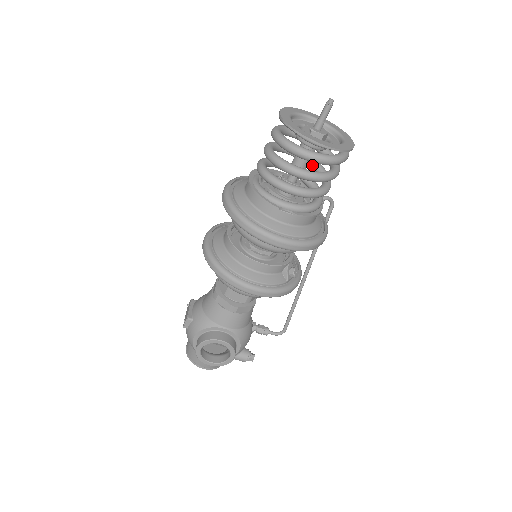
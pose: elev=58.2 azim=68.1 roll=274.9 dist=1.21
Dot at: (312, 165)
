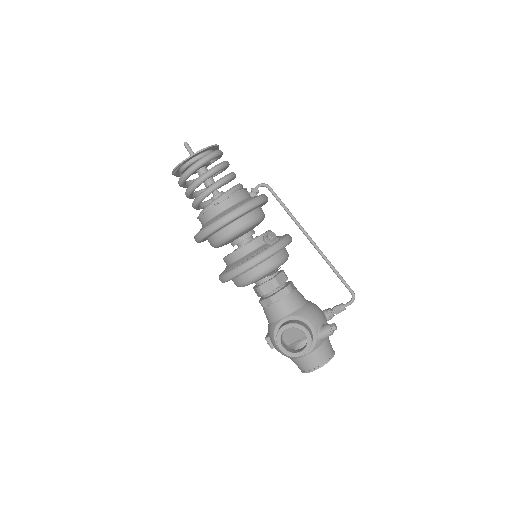
Dot at: occluded
